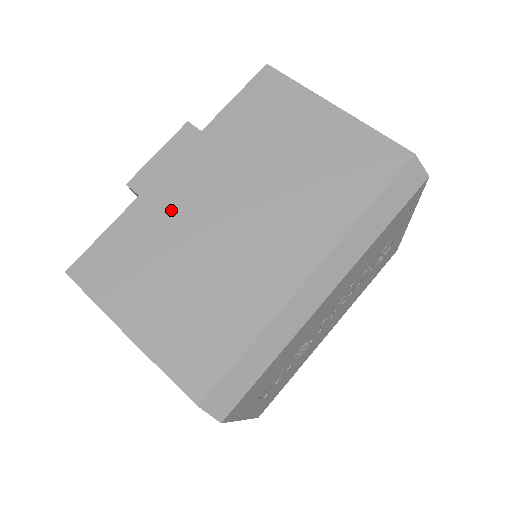
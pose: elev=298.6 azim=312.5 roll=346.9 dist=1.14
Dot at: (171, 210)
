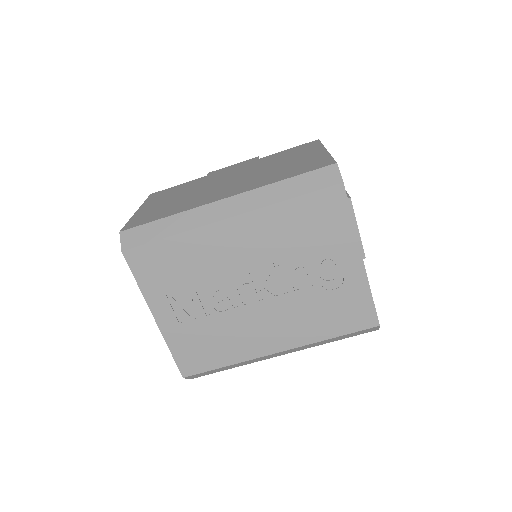
Dot at: (209, 179)
